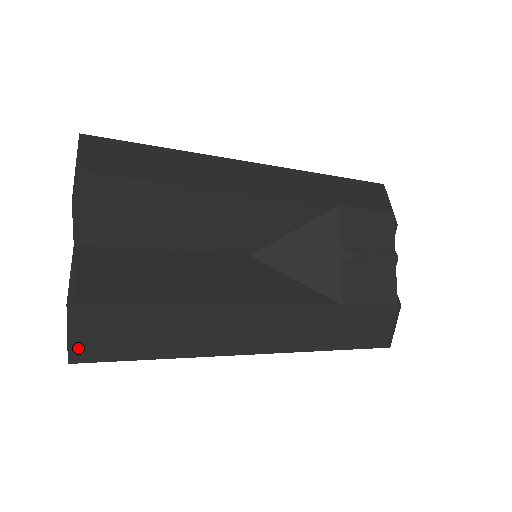
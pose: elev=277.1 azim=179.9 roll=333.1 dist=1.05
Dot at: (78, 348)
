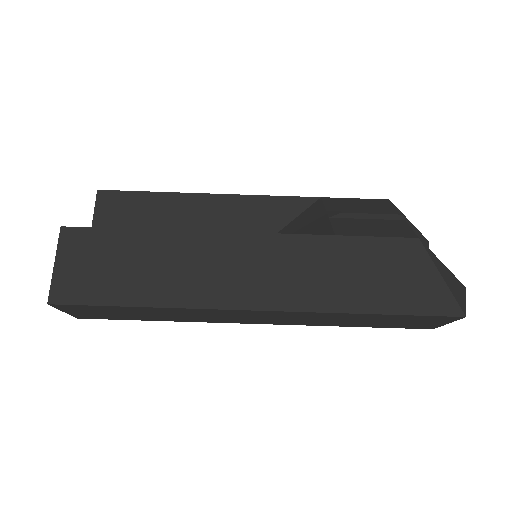
Dot at: (58, 283)
